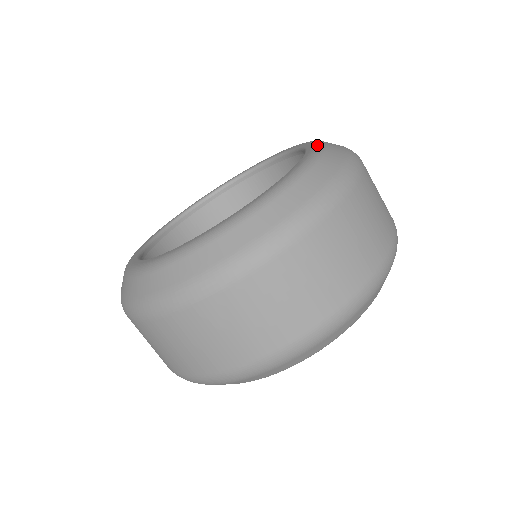
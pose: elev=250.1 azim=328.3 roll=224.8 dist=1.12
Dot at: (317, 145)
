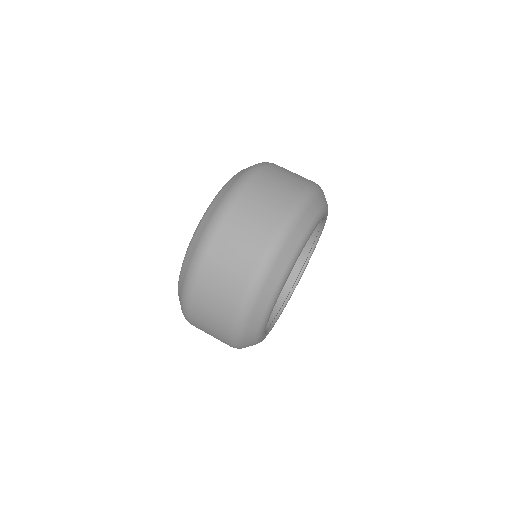
Dot at: occluded
